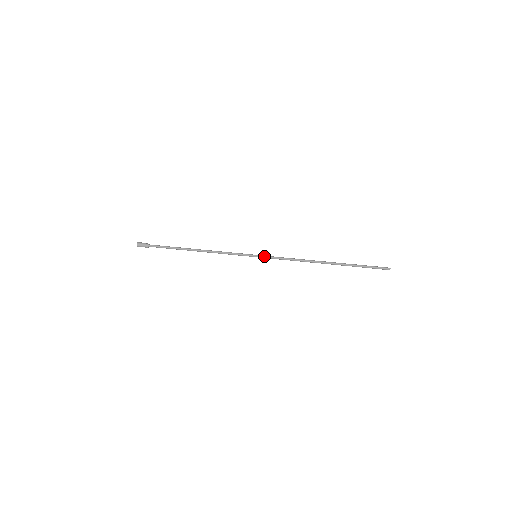
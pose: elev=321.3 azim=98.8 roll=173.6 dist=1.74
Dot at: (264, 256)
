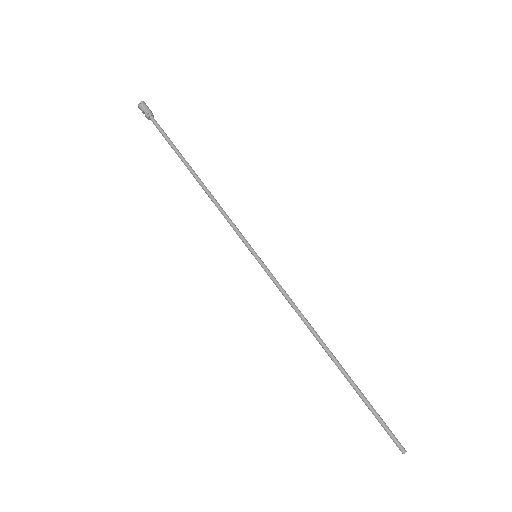
Dot at: (265, 266)
